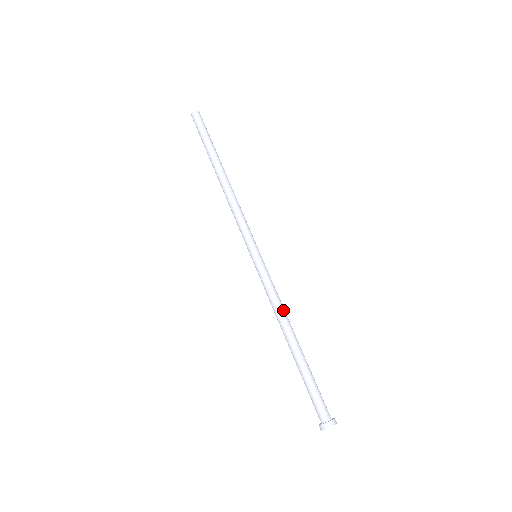
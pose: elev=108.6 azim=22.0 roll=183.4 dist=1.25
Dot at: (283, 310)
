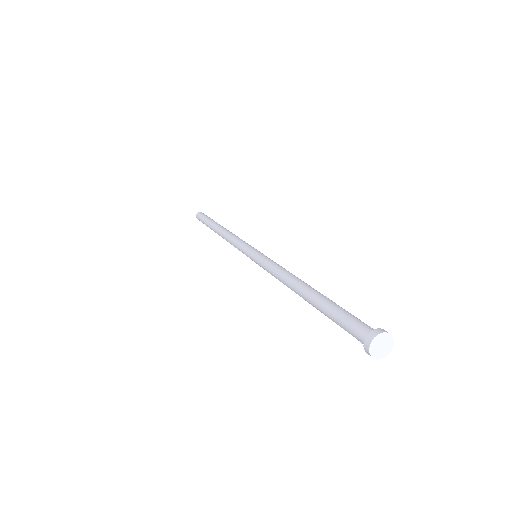
Dot at: occluded
